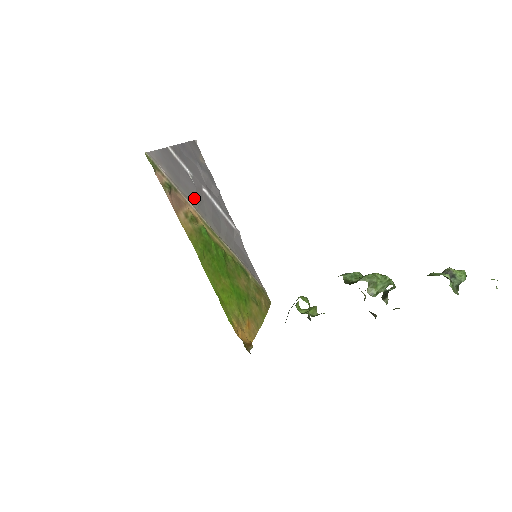
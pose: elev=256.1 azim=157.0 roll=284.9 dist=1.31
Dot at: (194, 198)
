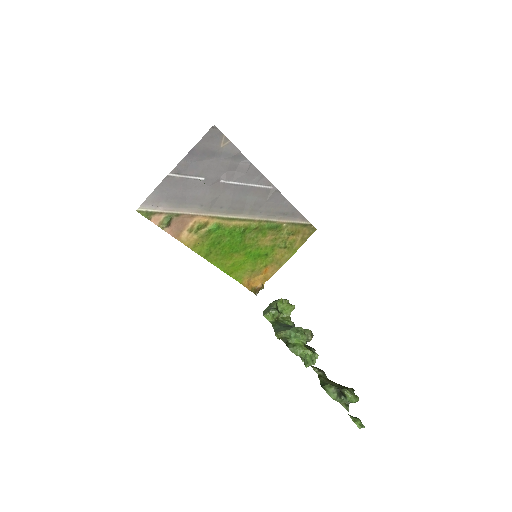
Dot at: (205, 202)
